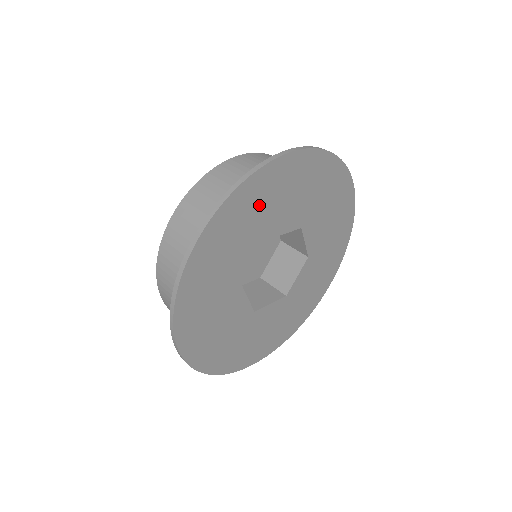
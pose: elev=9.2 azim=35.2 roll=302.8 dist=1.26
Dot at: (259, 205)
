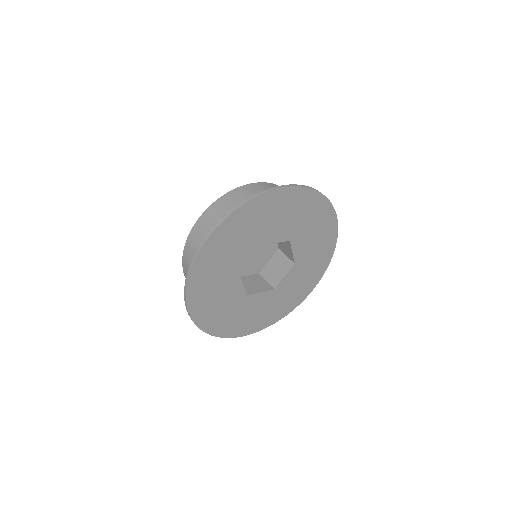
Dot at: (257, 220)
